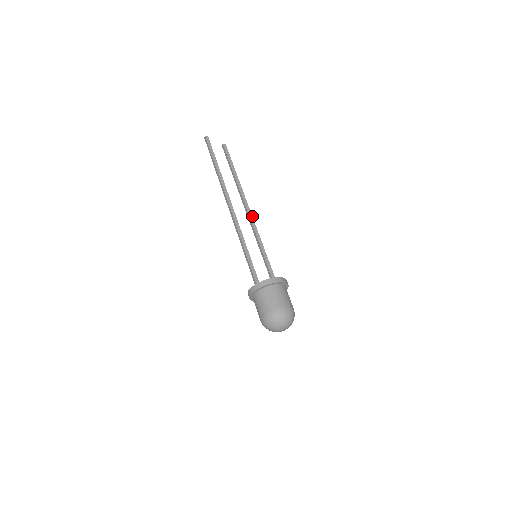
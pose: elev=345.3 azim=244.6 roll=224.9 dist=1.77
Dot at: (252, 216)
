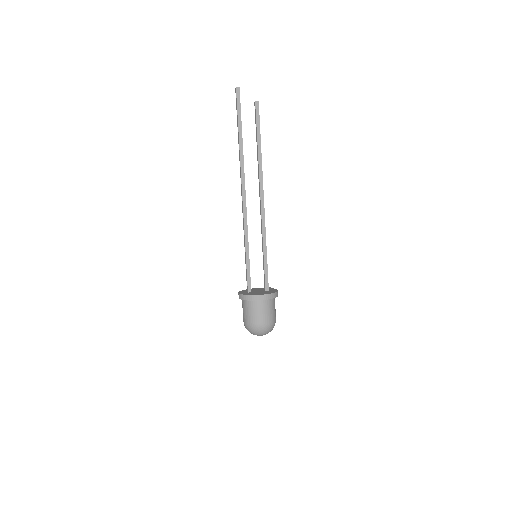
Dot at: (264, 208)
